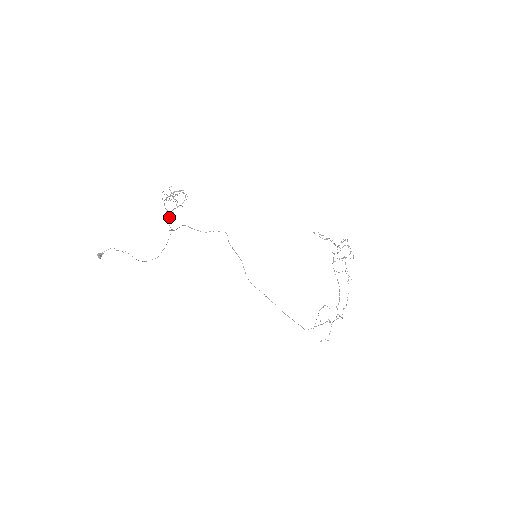
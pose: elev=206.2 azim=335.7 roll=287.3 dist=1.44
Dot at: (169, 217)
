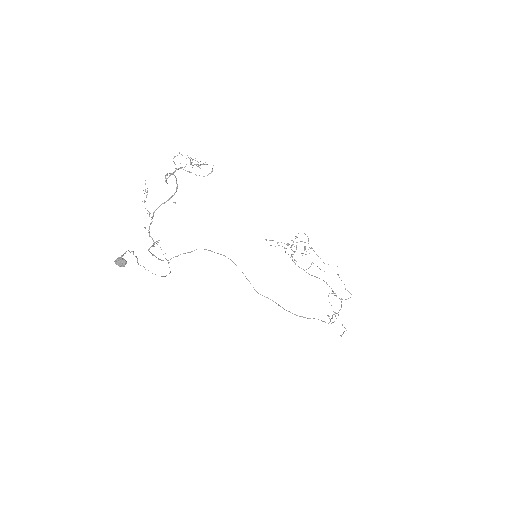
Dot at: (150, 223)
